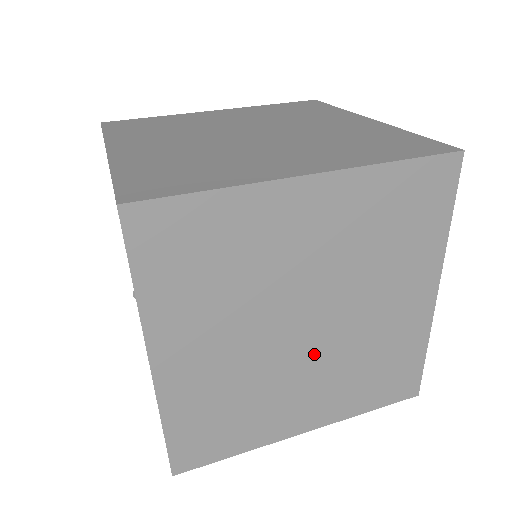
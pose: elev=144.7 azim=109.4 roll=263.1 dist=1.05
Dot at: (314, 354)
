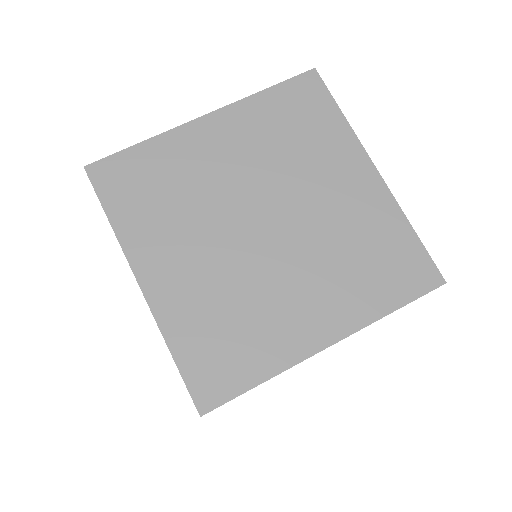
Dot at: occluded
